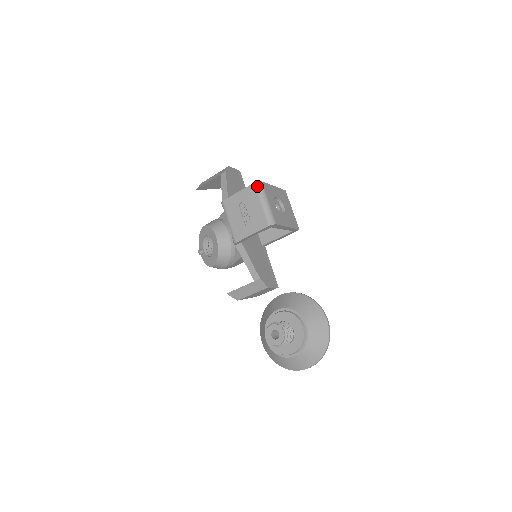
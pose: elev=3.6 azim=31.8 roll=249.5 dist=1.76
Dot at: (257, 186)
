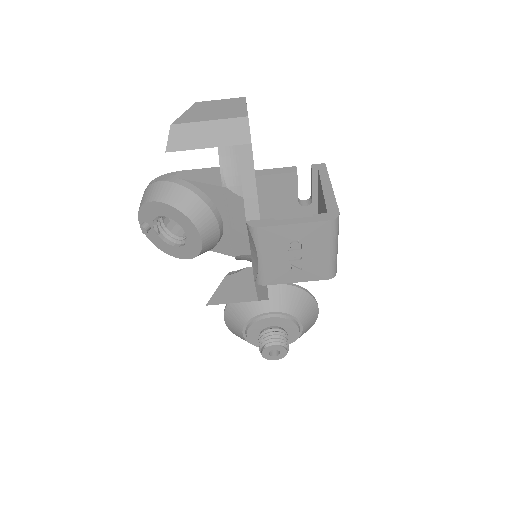
Dot at: (334, 226)
